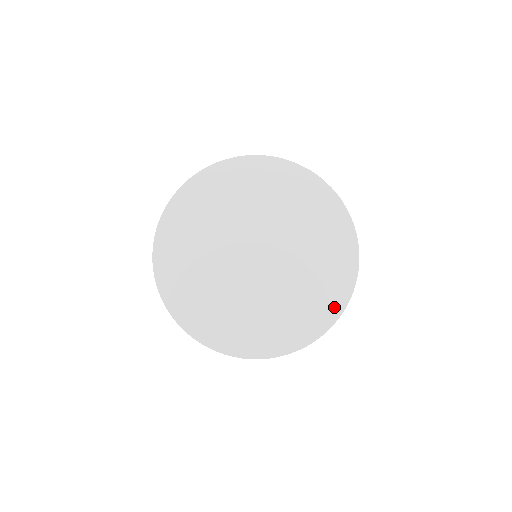
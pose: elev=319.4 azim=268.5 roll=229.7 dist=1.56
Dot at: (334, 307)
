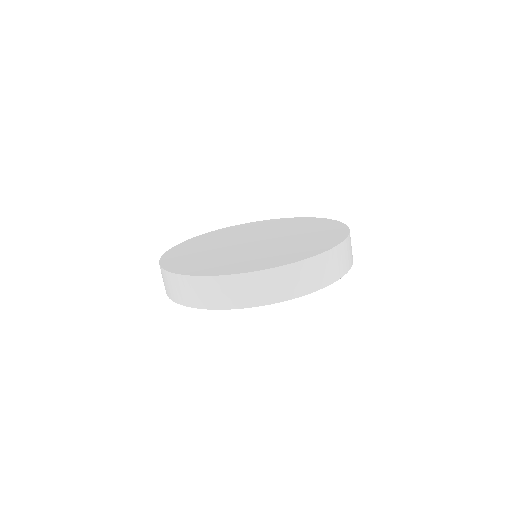
Dot at: (270, 265)
